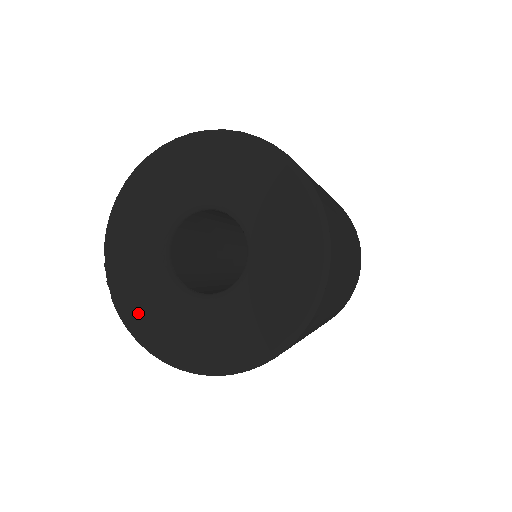
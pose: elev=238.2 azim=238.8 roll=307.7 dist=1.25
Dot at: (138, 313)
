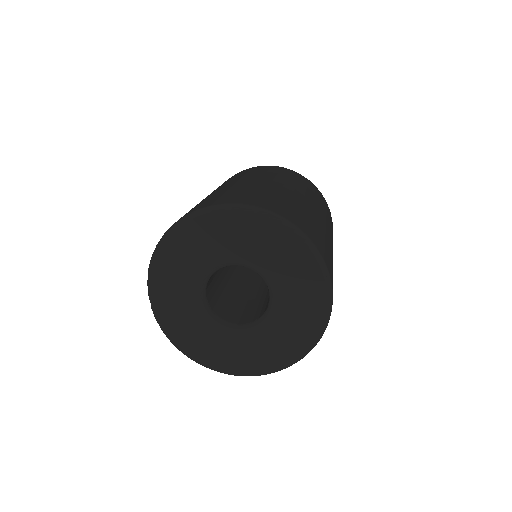
Dot at: (174, 325)
